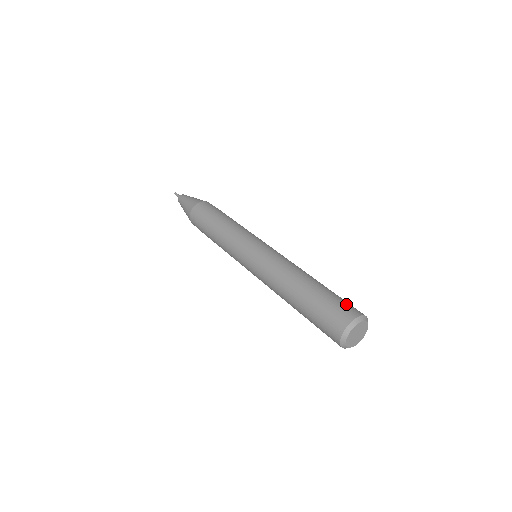
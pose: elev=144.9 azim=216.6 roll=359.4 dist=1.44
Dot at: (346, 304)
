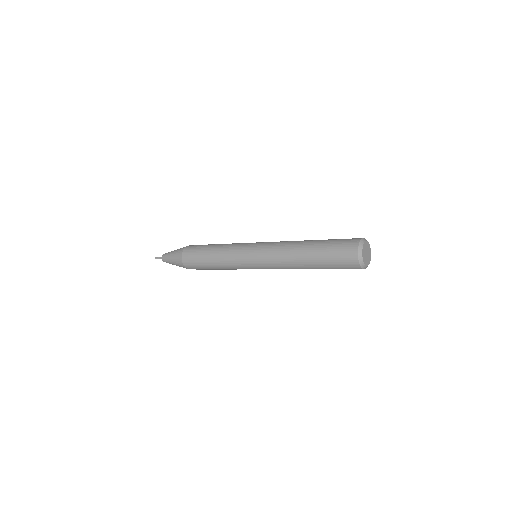
Dot at: occluded
